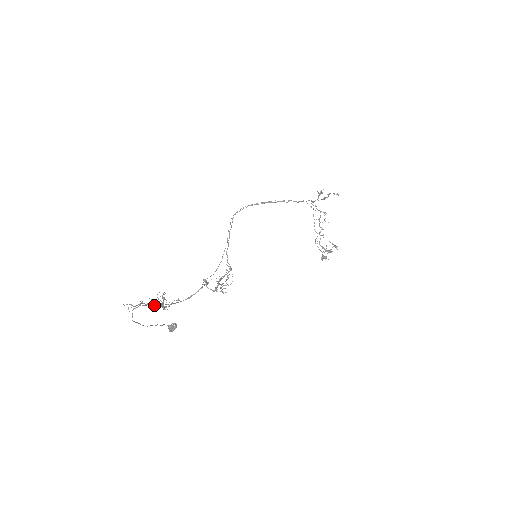
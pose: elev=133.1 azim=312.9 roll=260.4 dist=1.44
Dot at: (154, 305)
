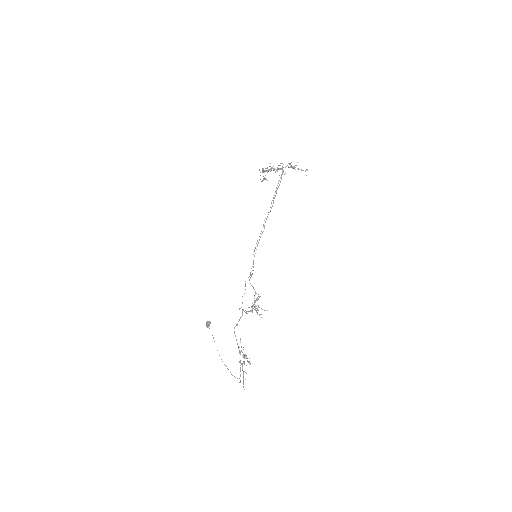
Dot at: occluded
